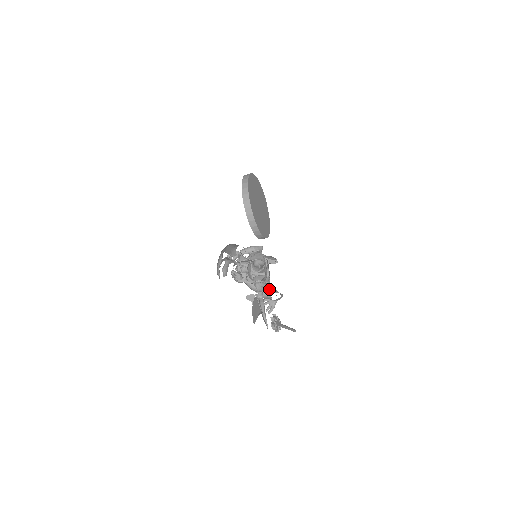
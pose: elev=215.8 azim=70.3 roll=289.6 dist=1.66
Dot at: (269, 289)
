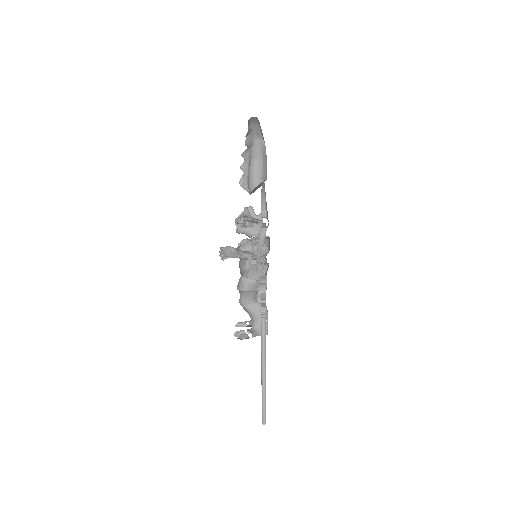
Dot at: occluded
